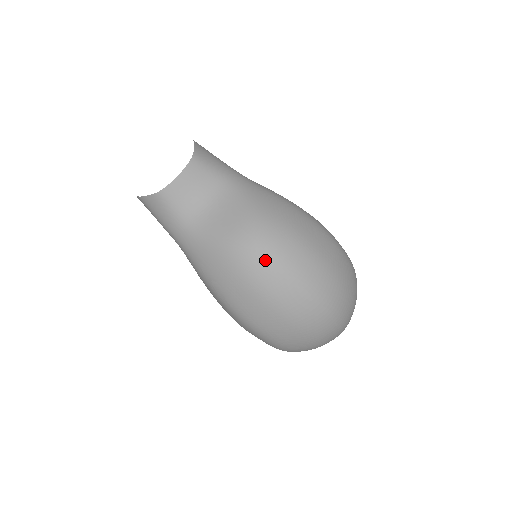
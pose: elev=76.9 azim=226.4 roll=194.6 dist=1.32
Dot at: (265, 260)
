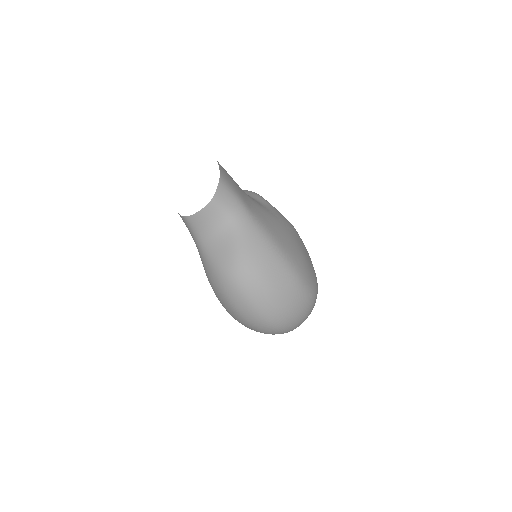
Dot at: (236, 290)
